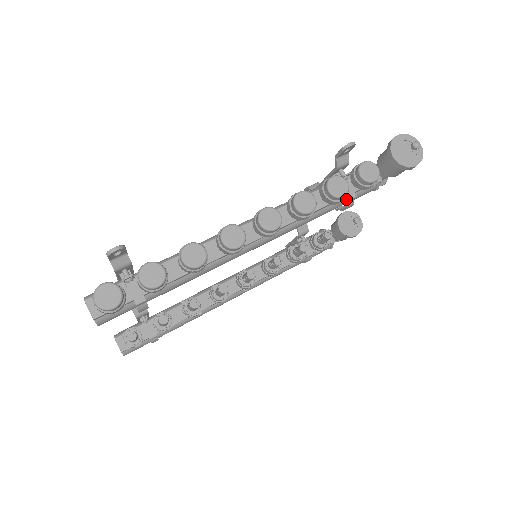
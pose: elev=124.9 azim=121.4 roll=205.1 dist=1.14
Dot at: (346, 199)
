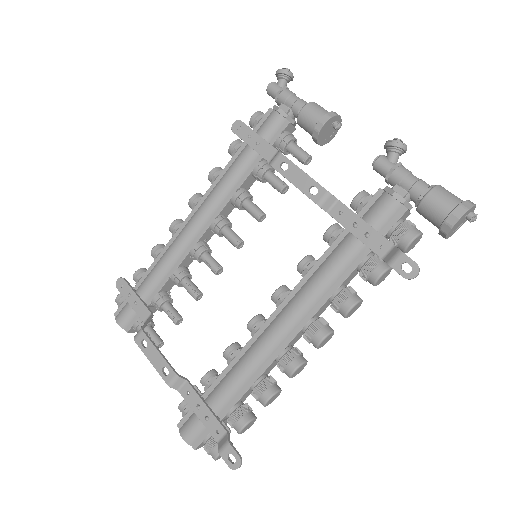
Dot at: occluded
